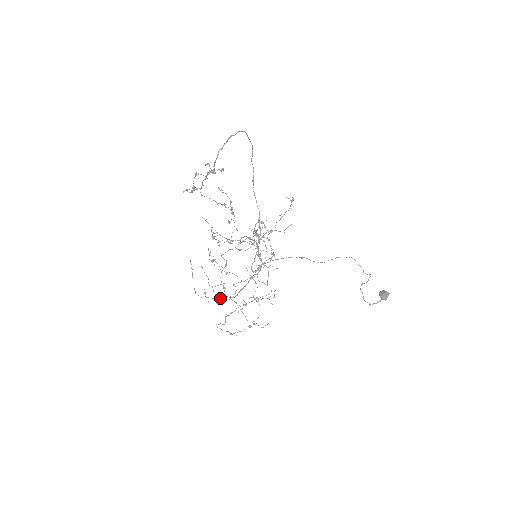
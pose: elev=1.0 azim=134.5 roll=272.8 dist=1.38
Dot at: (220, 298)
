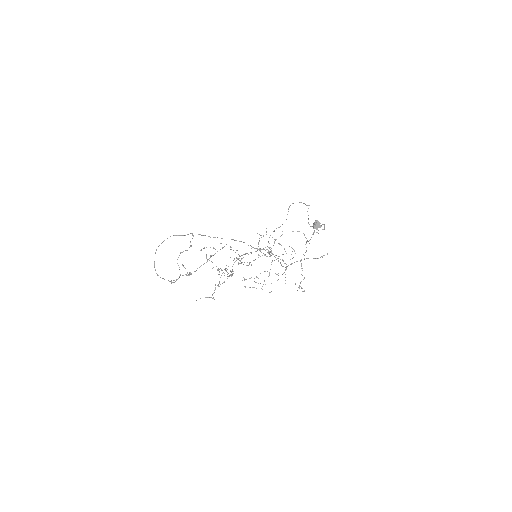
Dot at: occluded
